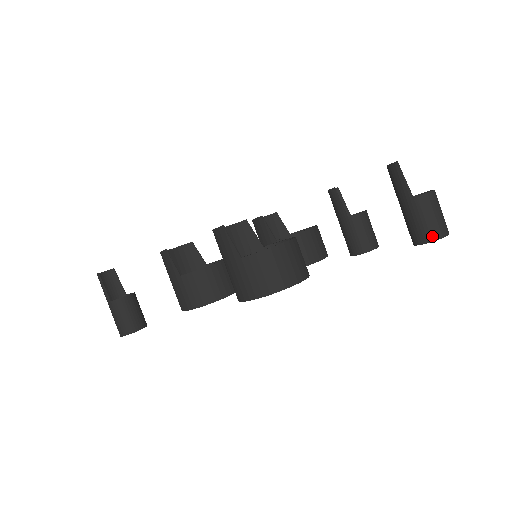
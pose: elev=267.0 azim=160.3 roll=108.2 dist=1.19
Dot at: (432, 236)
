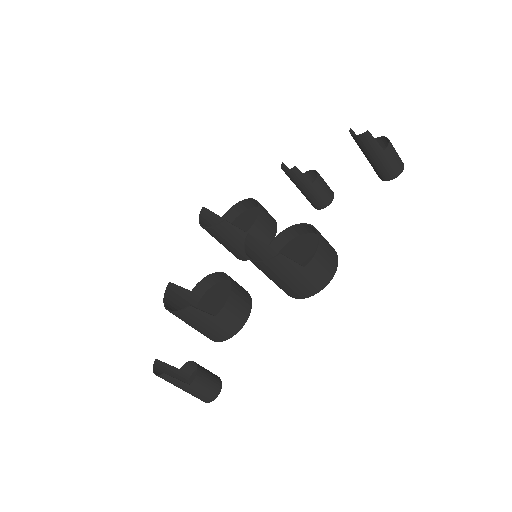
Dot at: (400, 170)
